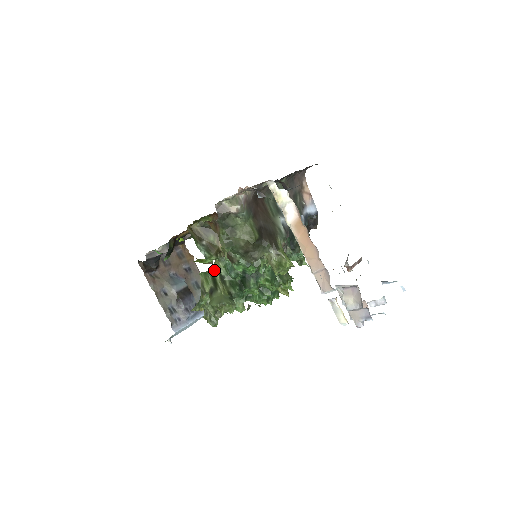
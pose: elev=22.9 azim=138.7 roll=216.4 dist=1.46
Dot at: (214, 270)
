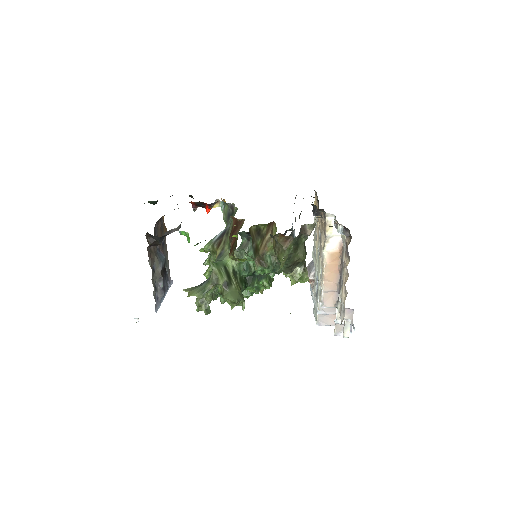
Dot at: (227, 263)
